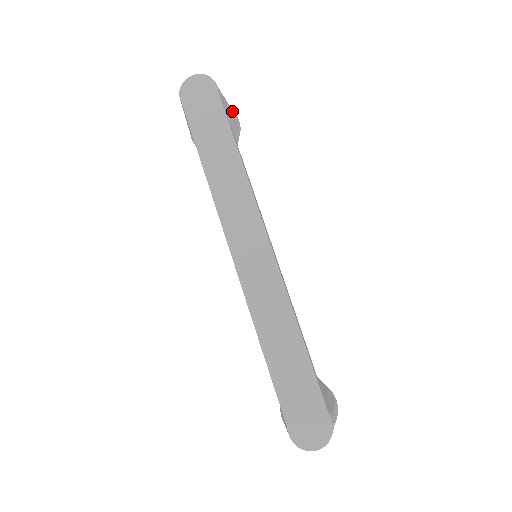
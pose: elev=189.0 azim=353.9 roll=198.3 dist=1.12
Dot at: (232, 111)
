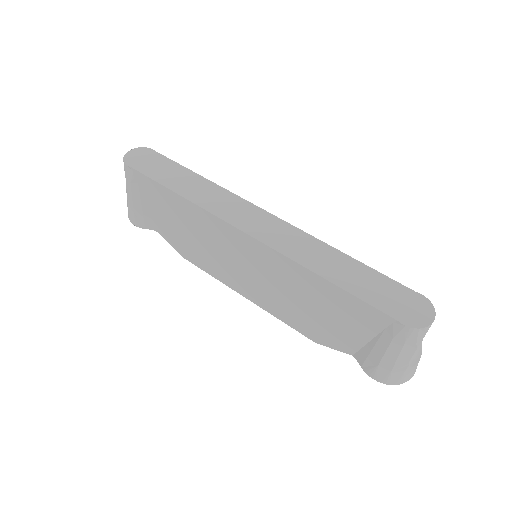
Dot at: occluded
